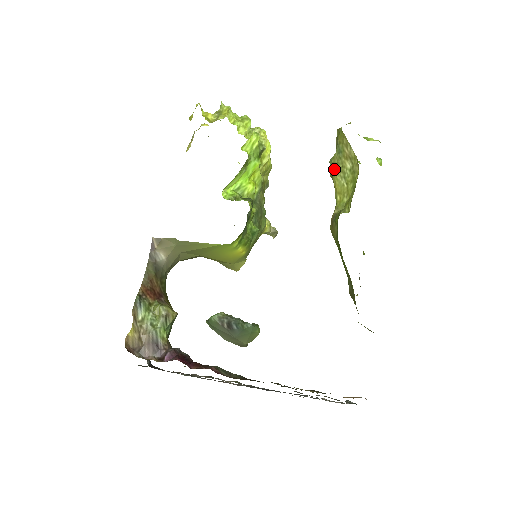
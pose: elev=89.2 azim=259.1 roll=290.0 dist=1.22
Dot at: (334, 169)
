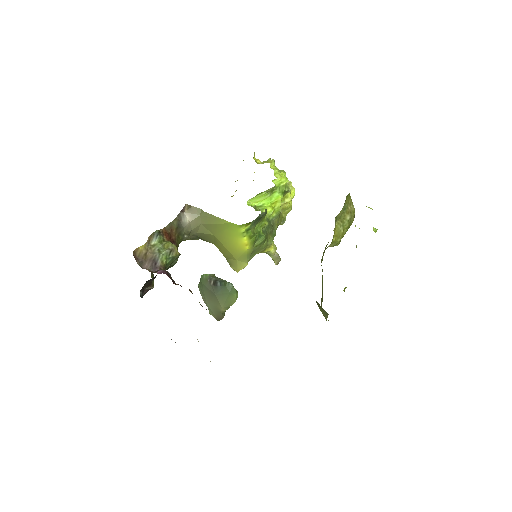
Dot at: (337, 220)
